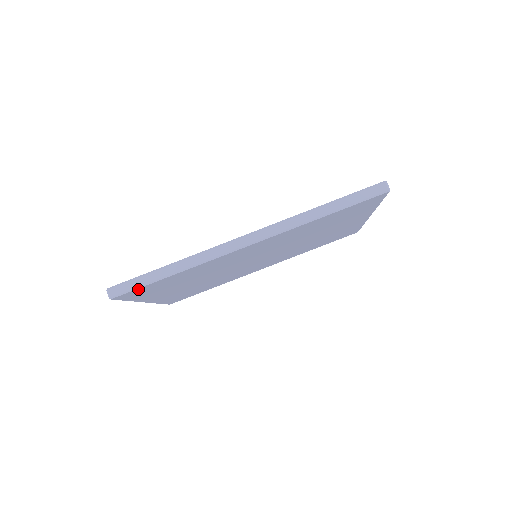
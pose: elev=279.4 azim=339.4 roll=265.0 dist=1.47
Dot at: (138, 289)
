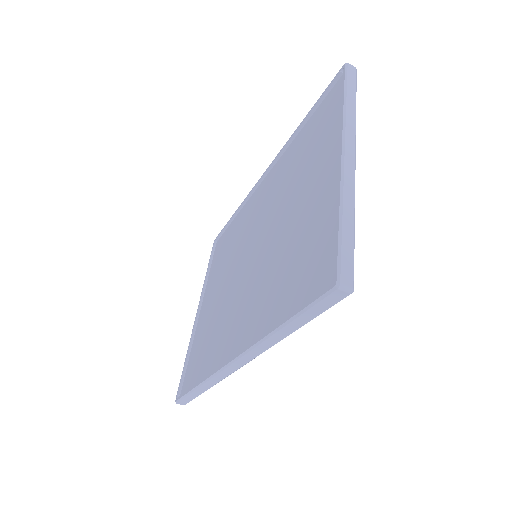
Dot at: occluded
